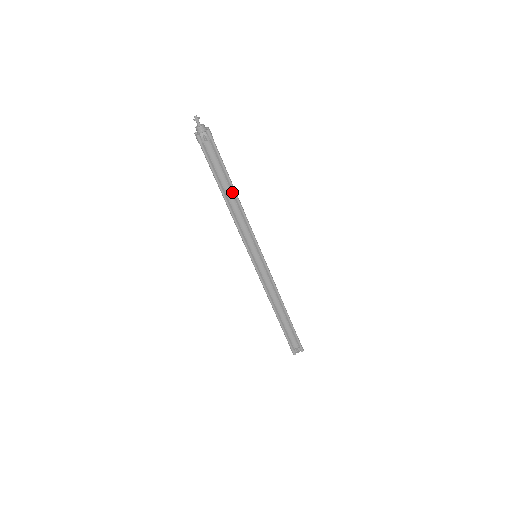
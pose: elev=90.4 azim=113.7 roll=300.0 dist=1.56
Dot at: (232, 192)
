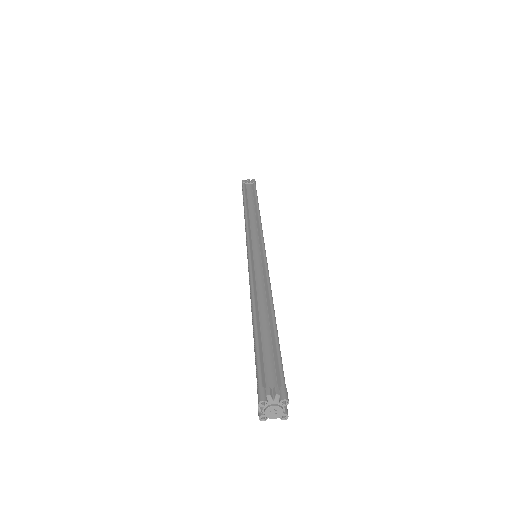
Dot at: (255, 206)
